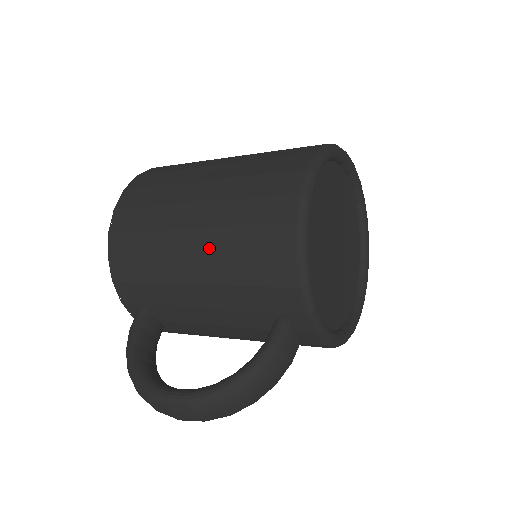
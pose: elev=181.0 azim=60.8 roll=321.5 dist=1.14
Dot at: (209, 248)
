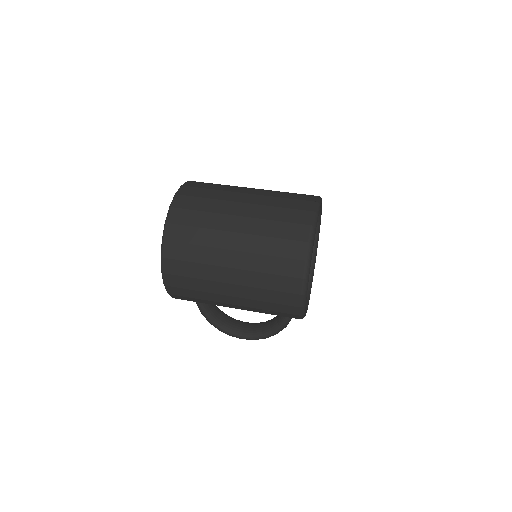
Dot at: (247, 310)
